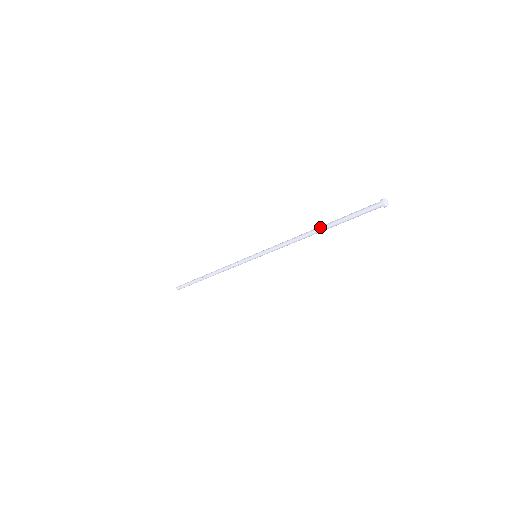
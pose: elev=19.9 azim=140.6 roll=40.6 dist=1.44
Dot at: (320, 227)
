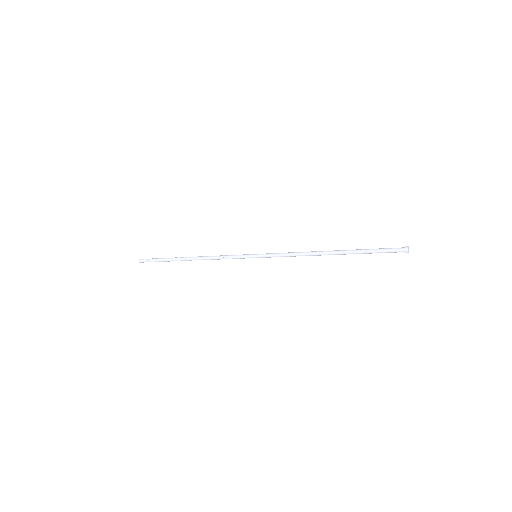
Dot at: (339, 250)
